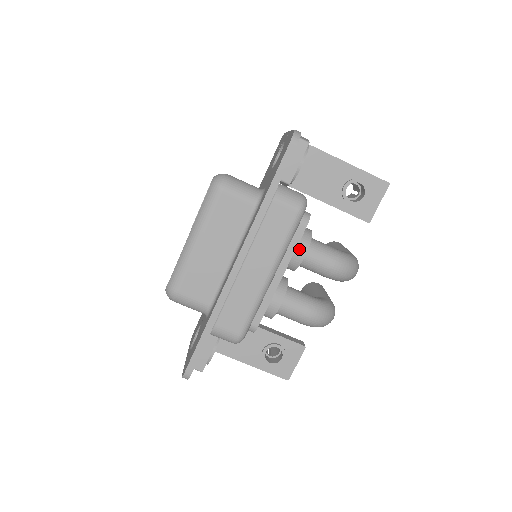
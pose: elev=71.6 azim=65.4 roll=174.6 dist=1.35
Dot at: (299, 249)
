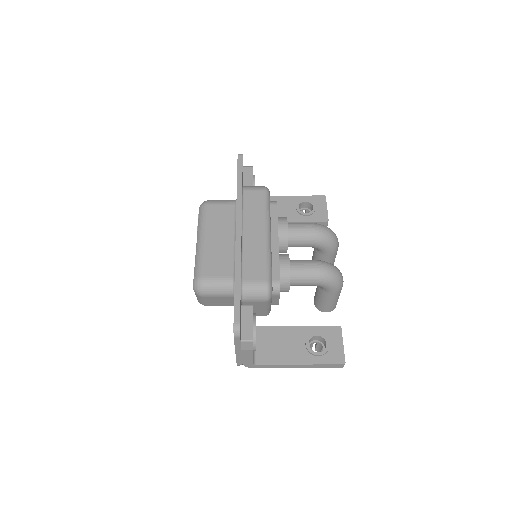
Dot at: (281, 222)
